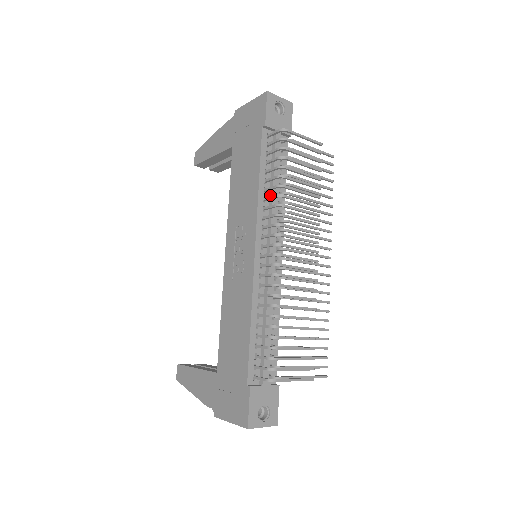
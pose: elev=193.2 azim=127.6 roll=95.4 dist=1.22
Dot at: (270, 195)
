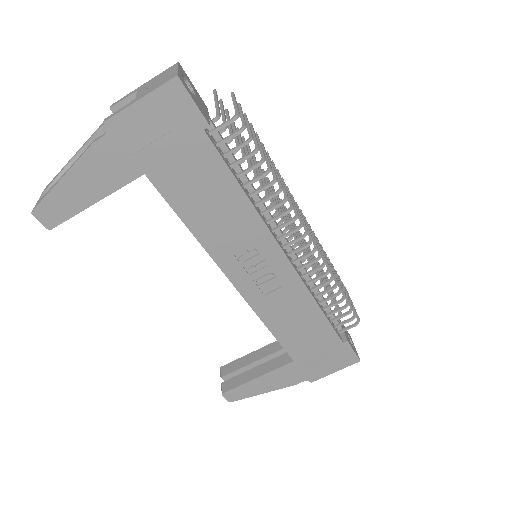
Dot at: occluded
